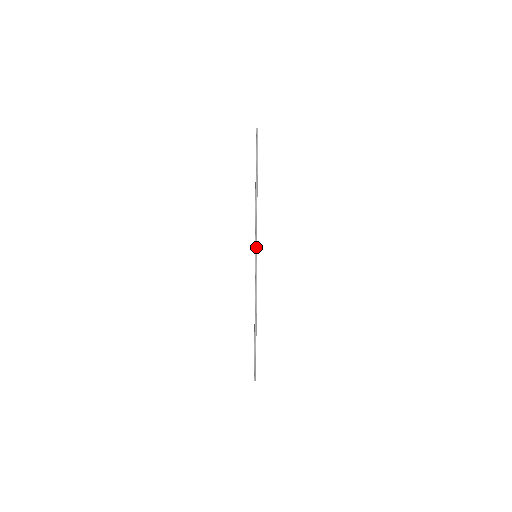
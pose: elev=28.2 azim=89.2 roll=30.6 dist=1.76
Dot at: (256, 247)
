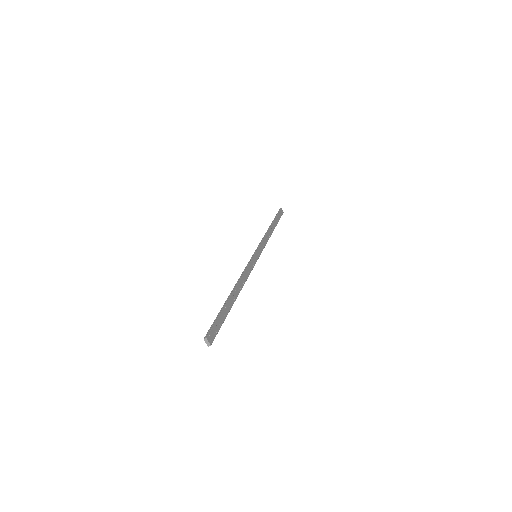
Dot at: (257, 249)
